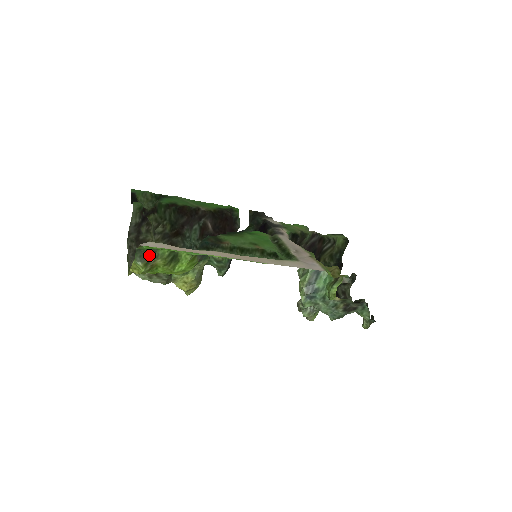
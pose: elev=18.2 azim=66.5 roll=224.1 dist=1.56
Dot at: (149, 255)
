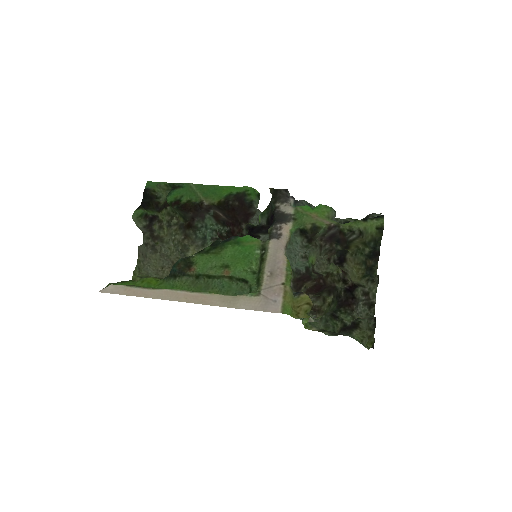
Dot at: occluded
